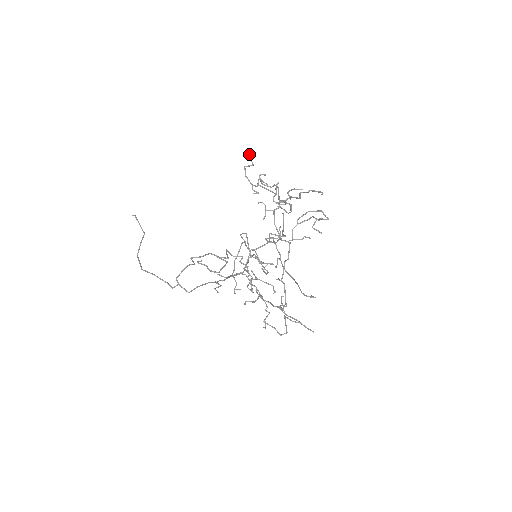
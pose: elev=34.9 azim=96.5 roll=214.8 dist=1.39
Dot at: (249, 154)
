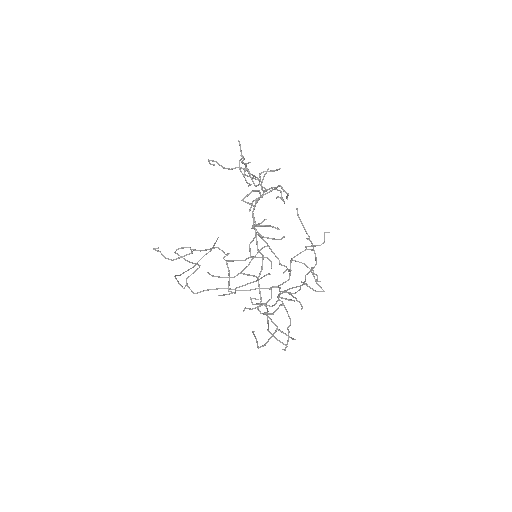
Dot at: (240, 146)
